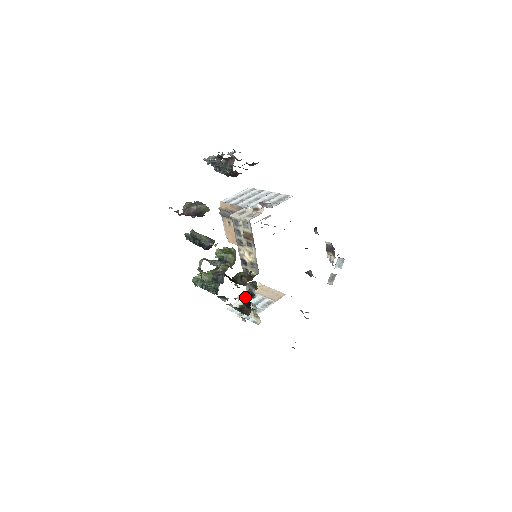
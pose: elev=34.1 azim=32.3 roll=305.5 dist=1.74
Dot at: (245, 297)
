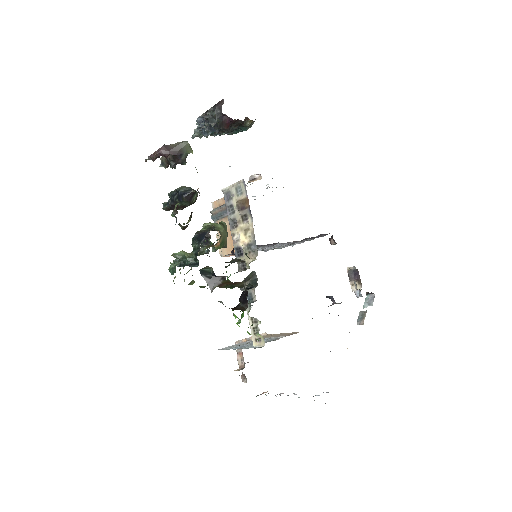
Dot at: (245, 341)
